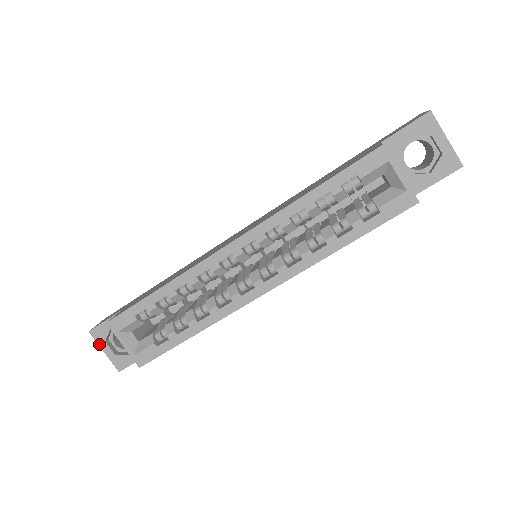
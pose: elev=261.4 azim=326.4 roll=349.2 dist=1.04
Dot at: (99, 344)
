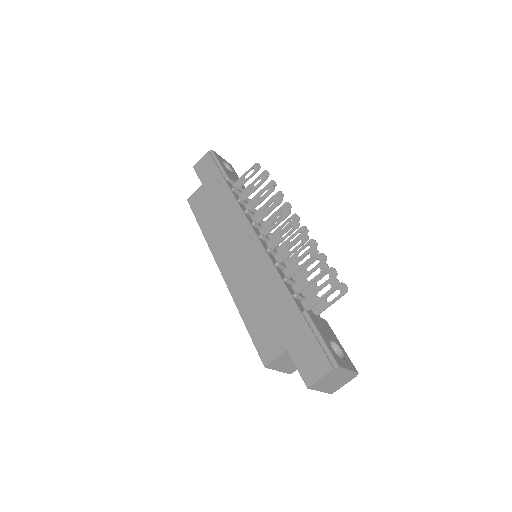
Dot at: occluded
